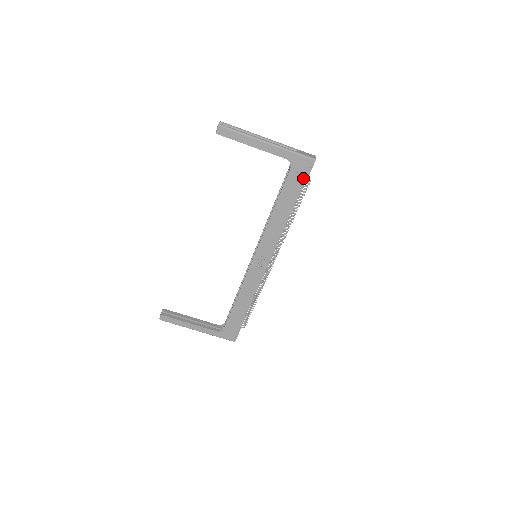
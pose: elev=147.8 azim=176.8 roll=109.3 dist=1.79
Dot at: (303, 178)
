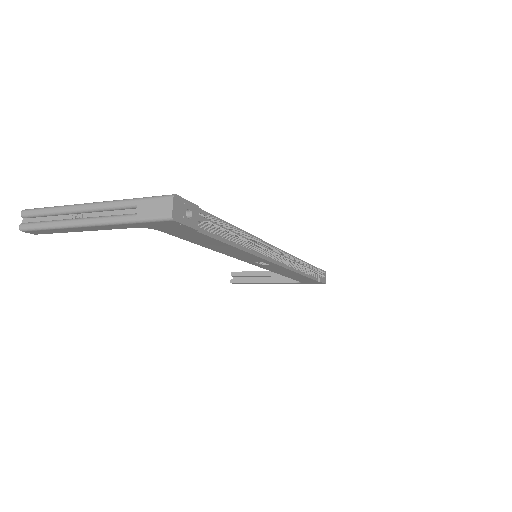
Dot at: (190, 231)
